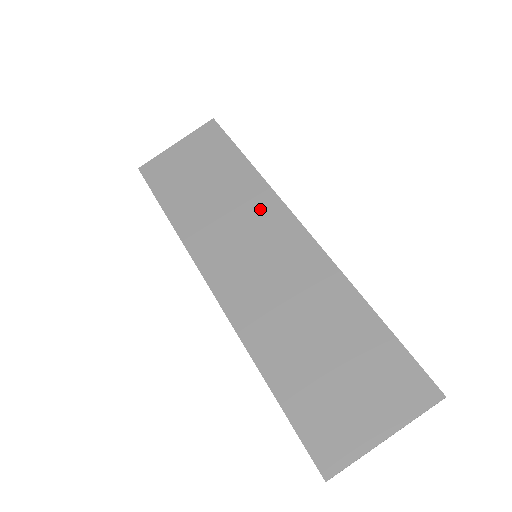
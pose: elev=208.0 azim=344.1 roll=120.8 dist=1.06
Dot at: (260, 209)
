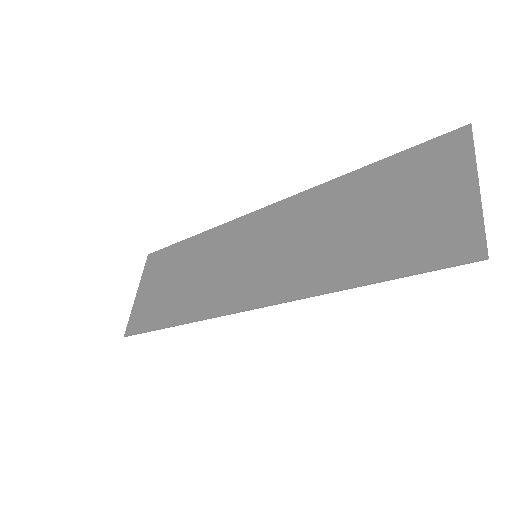
Dot at: (228, 239)
